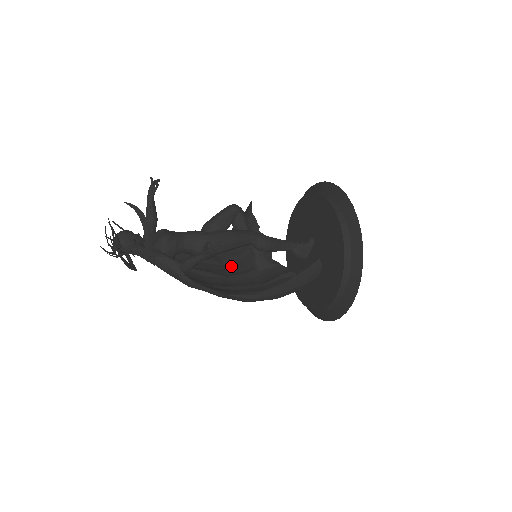
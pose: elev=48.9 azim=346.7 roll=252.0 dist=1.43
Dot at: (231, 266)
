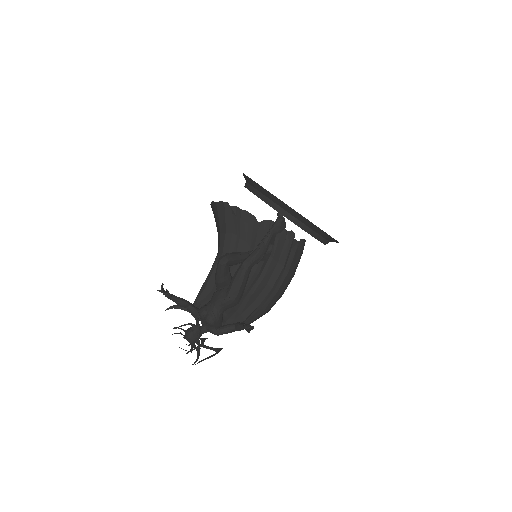
Dot at: occluded
